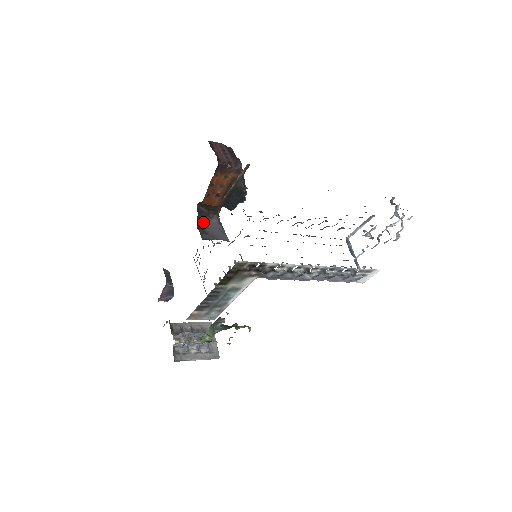
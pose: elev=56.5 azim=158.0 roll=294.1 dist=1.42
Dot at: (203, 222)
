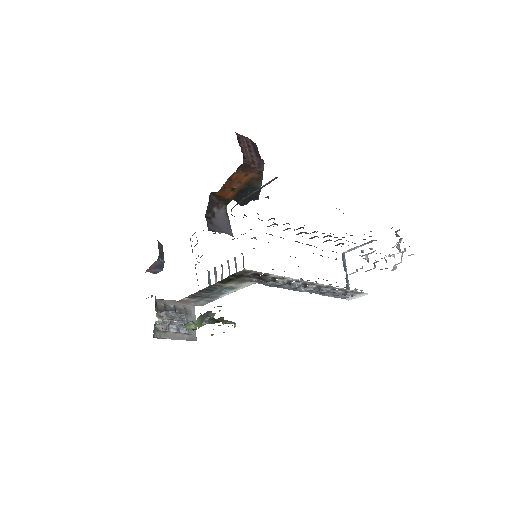
Dot at: (211, 211)
